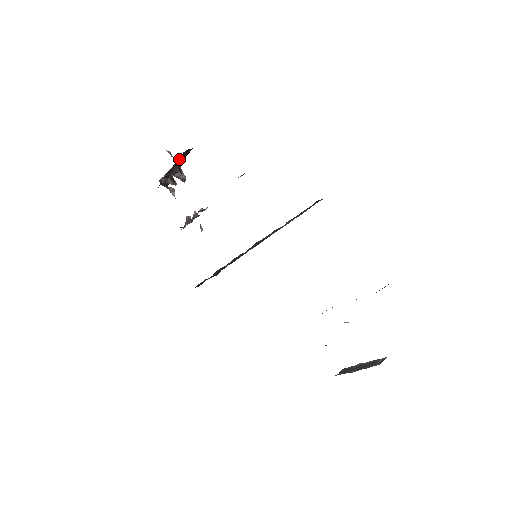
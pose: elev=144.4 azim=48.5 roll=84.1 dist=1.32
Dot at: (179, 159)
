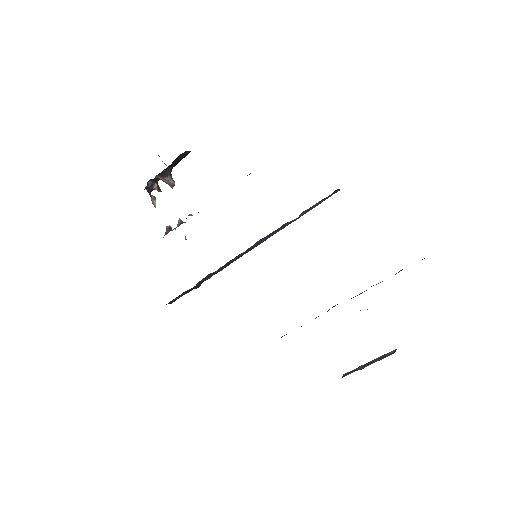
Dot at: (176, 160)
